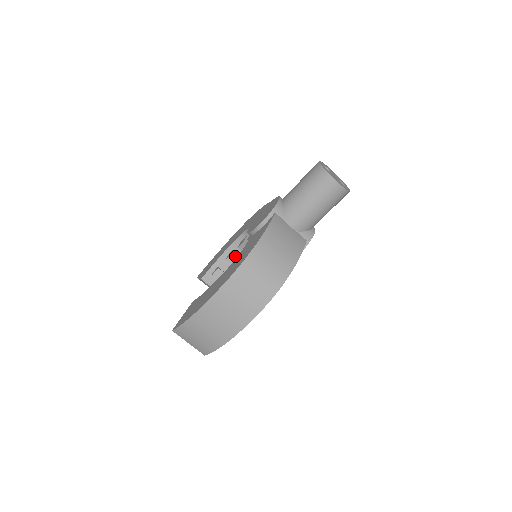
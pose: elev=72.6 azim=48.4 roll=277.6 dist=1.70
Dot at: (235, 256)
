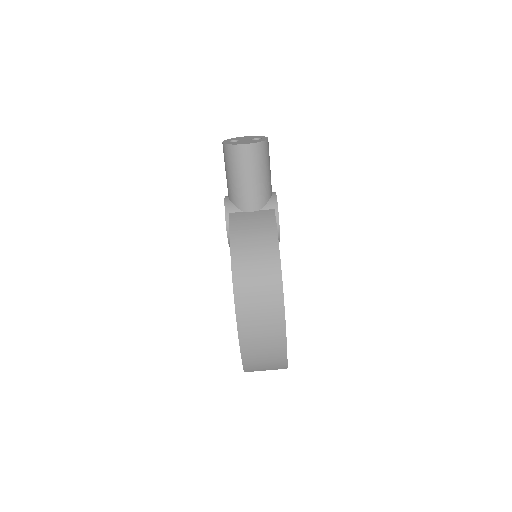
Dot at: occluded
